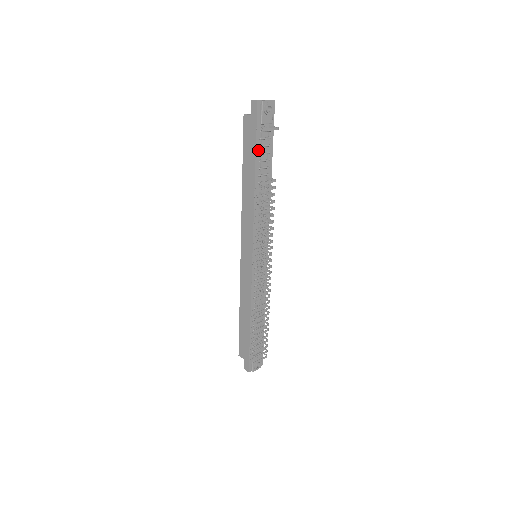
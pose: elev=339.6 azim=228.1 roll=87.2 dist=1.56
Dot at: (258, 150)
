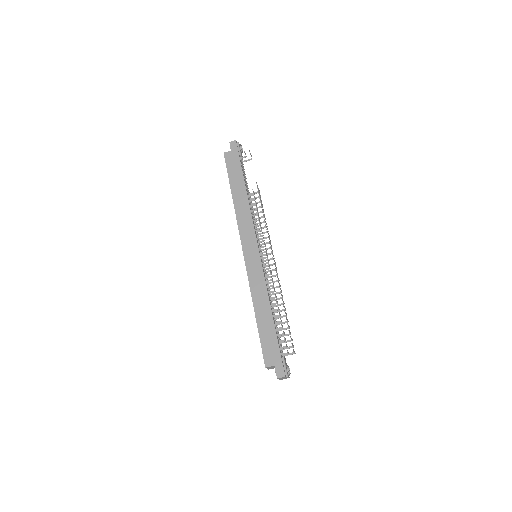
Dot at: (242, 171)
